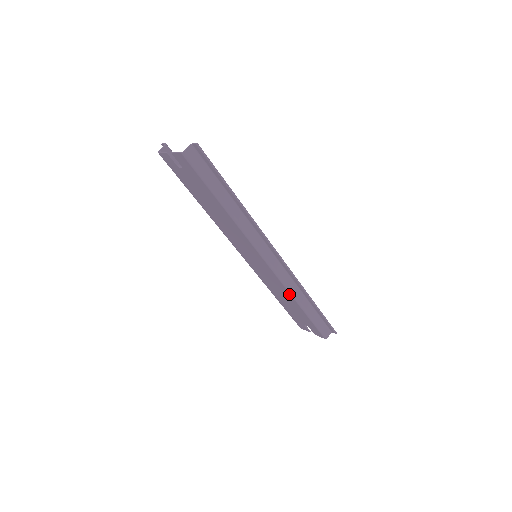
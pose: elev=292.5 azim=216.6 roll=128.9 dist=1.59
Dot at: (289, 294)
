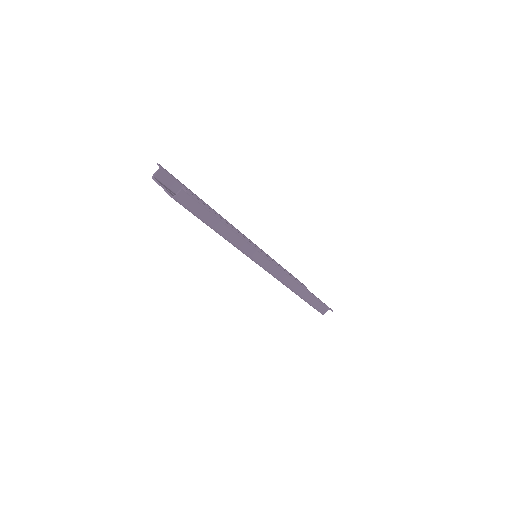
Dot at: (287, 287)
